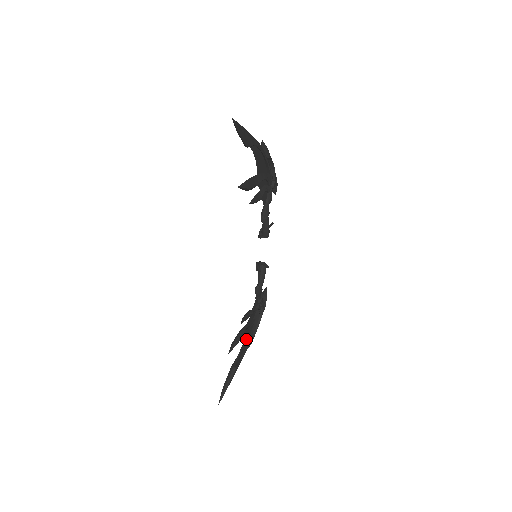
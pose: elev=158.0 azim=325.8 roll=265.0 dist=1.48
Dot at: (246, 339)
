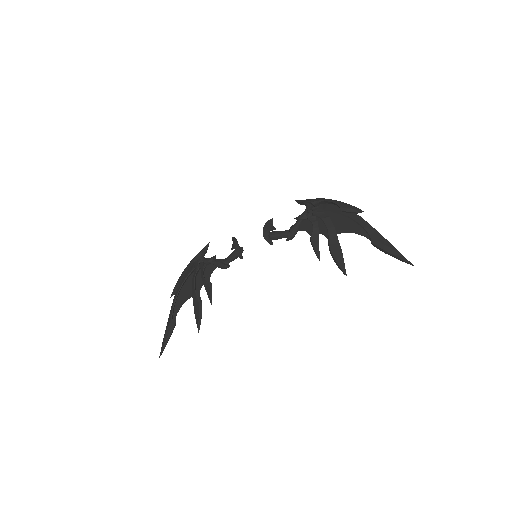
Dot at: (184, 294)
